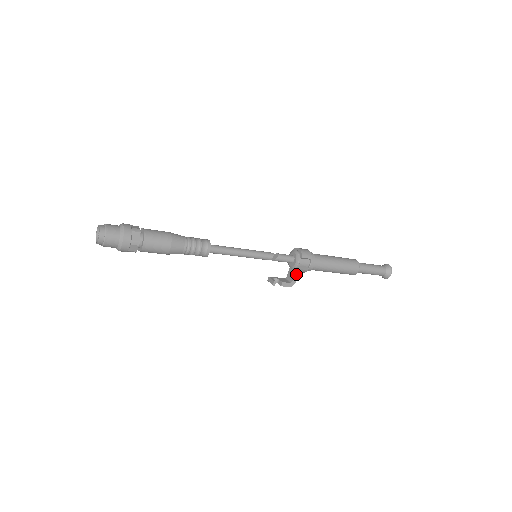
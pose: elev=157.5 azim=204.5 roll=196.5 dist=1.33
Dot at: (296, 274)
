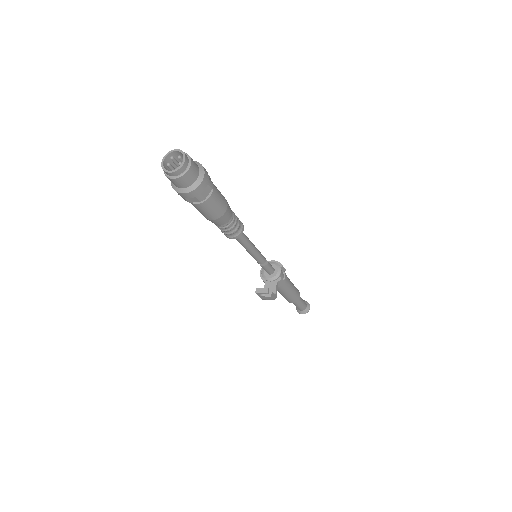
Dot at: (277, 286)
